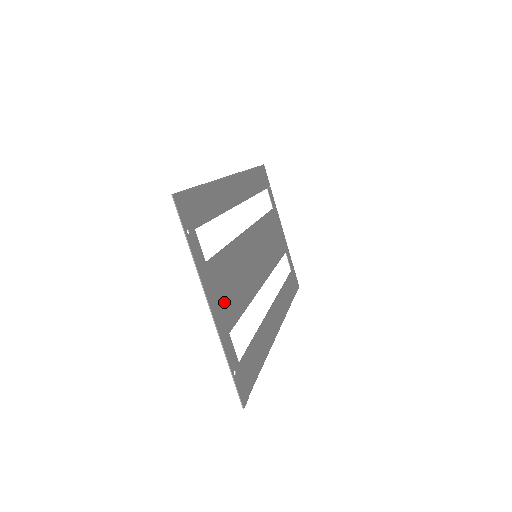
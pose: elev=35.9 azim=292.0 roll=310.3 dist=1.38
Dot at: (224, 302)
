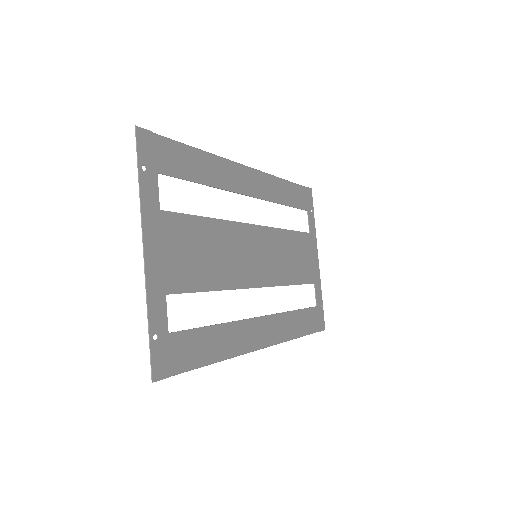
Dot at: (173, 262)
